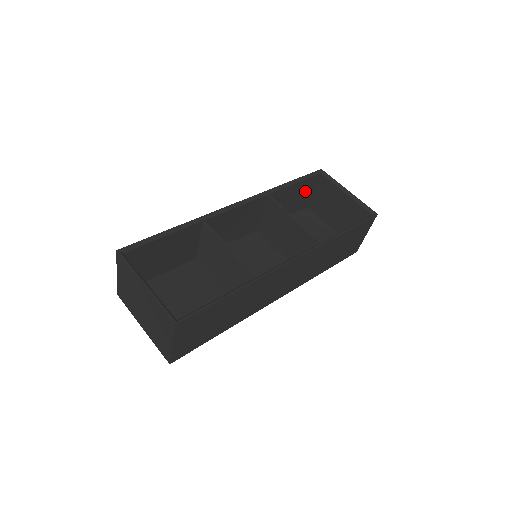
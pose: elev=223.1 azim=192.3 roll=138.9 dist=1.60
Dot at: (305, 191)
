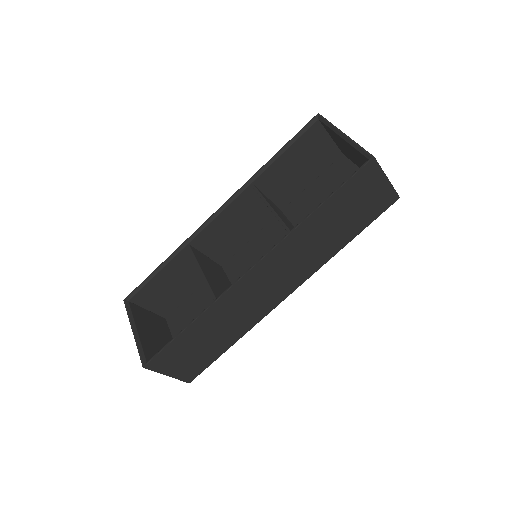
Dot at: (314, 147)
